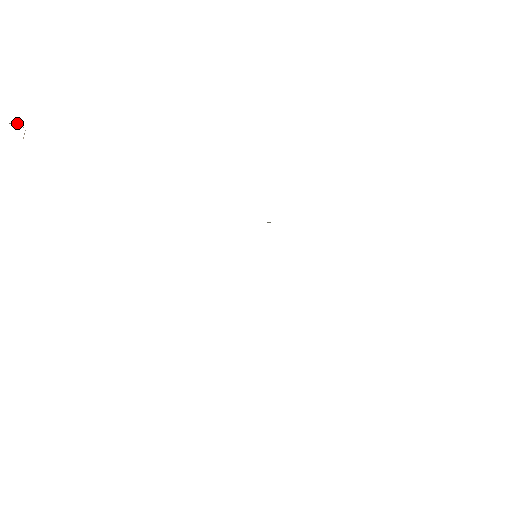
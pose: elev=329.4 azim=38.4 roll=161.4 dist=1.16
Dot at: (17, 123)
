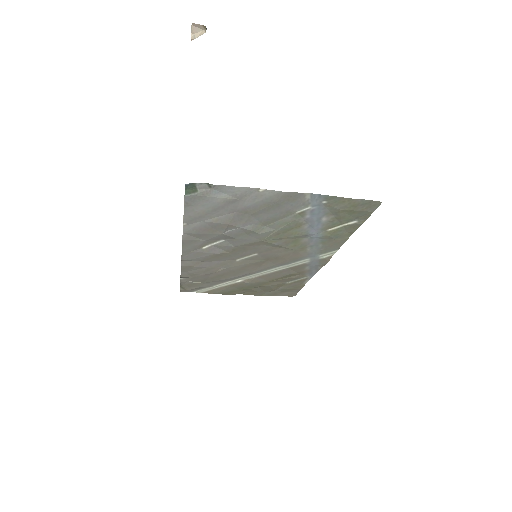
Dot at: (196, 30)
